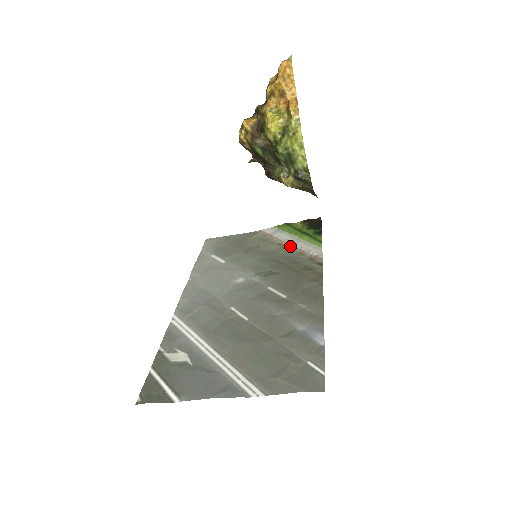
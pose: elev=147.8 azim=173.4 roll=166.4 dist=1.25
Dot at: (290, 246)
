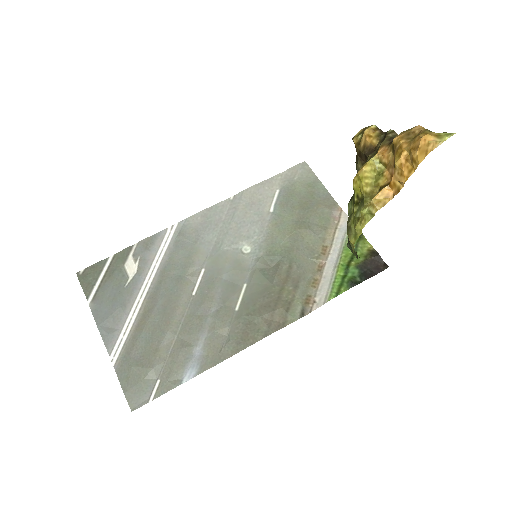
Dot at: (324, 262)
